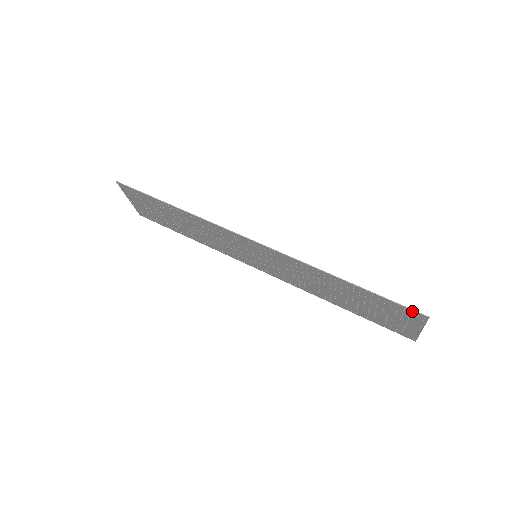
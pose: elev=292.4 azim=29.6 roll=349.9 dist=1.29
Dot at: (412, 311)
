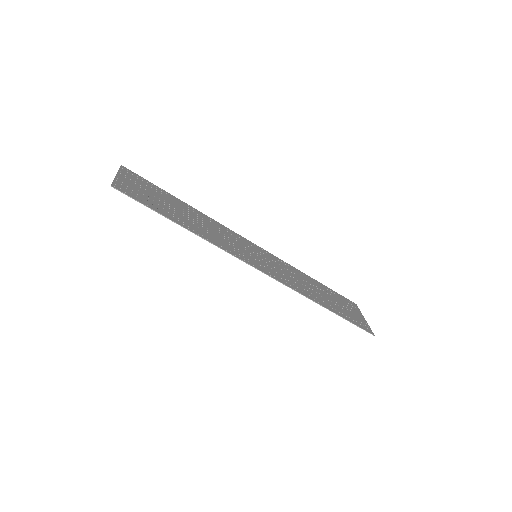
Dot at: (366, 330)
